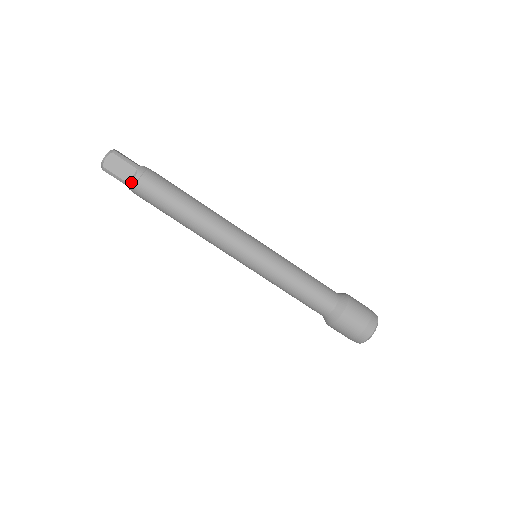
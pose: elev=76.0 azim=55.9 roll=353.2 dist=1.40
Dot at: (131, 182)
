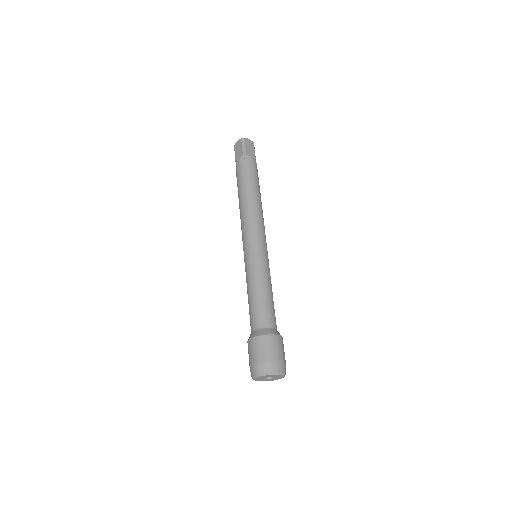
Dot at: (236, 161)
